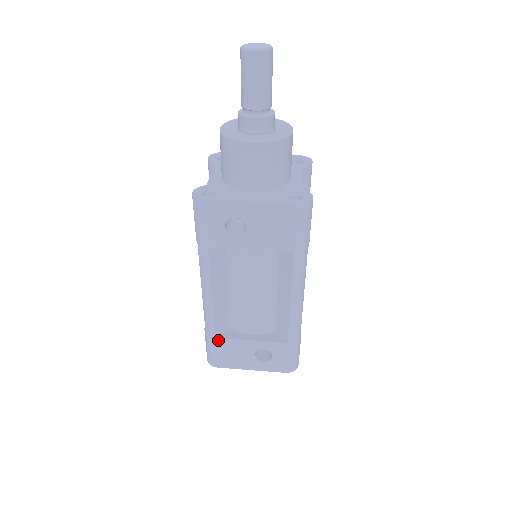
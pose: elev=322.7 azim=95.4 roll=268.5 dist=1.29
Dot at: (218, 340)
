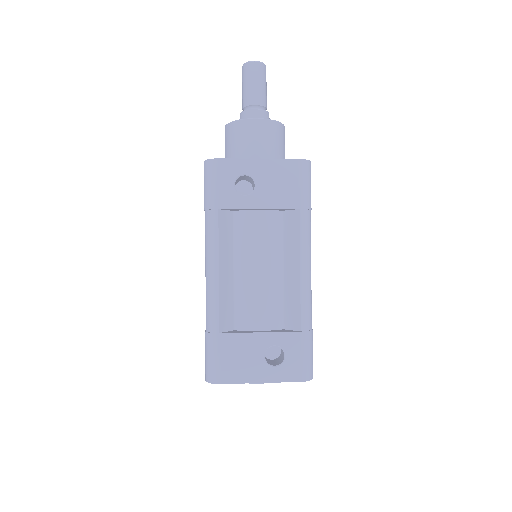
Dot at: (223, 337)
